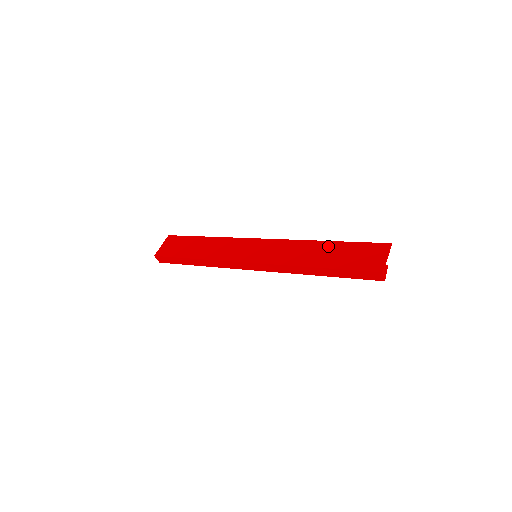
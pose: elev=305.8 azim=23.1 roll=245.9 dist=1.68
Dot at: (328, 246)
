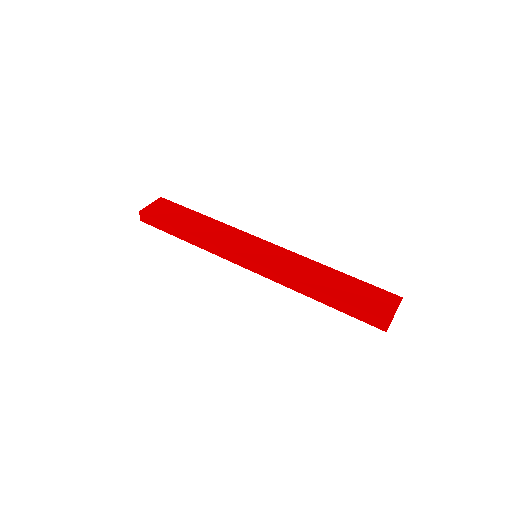
Dot at: (337, 276)
